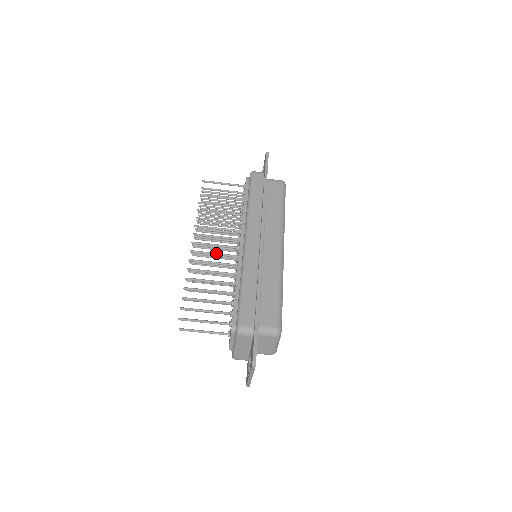
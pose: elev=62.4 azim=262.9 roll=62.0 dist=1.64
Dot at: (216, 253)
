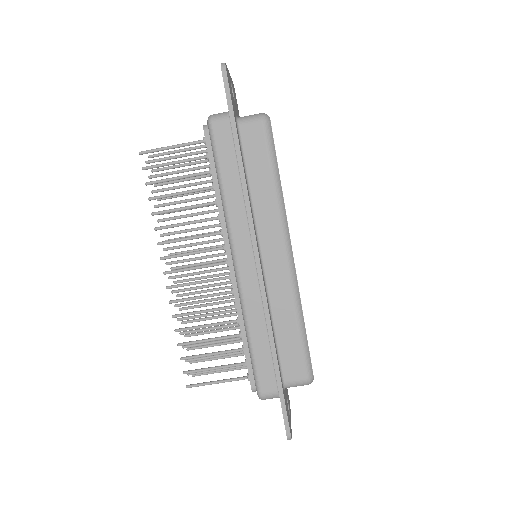
Dot at: (201, 282)
